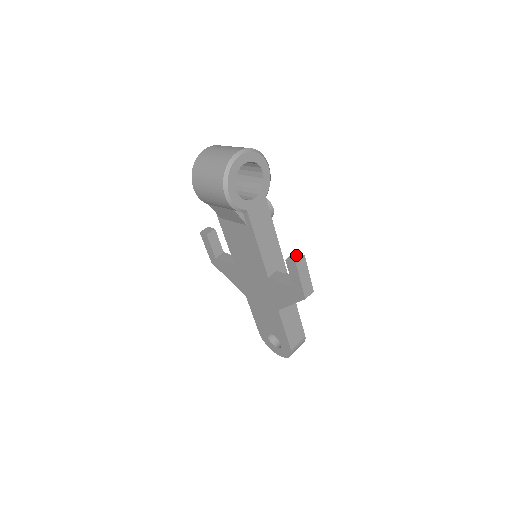
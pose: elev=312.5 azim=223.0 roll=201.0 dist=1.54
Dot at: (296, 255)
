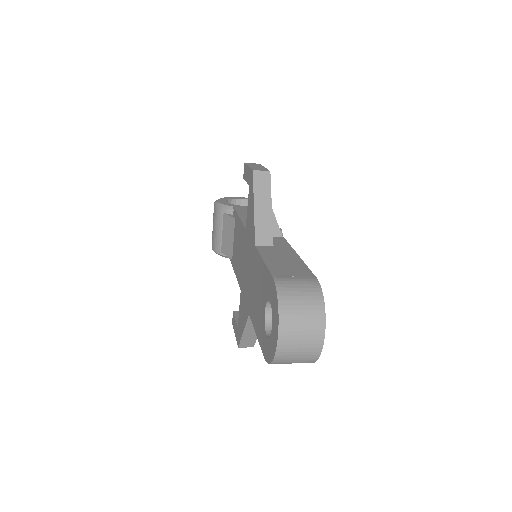
Dot at: occluded
